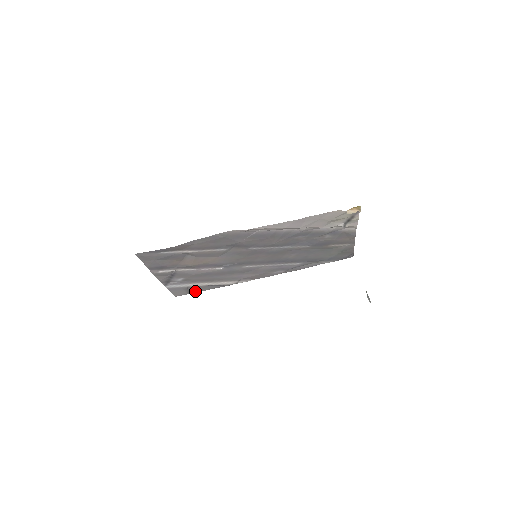
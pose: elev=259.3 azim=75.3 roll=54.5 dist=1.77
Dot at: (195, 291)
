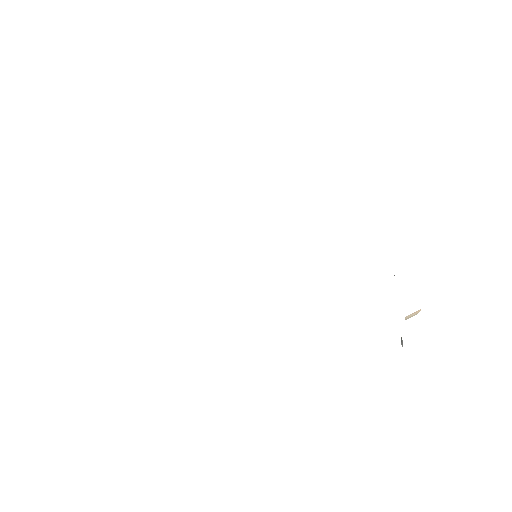
Dot at: occluded
